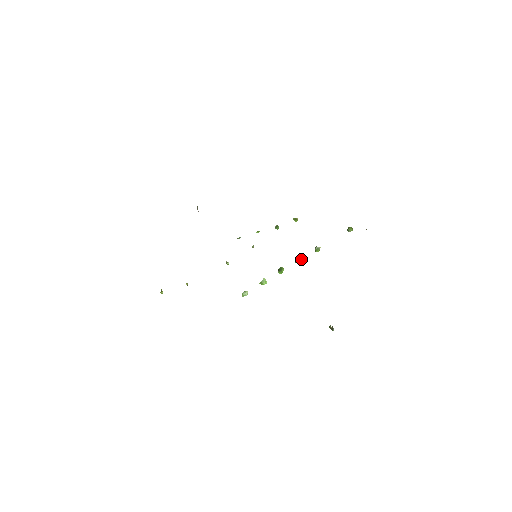
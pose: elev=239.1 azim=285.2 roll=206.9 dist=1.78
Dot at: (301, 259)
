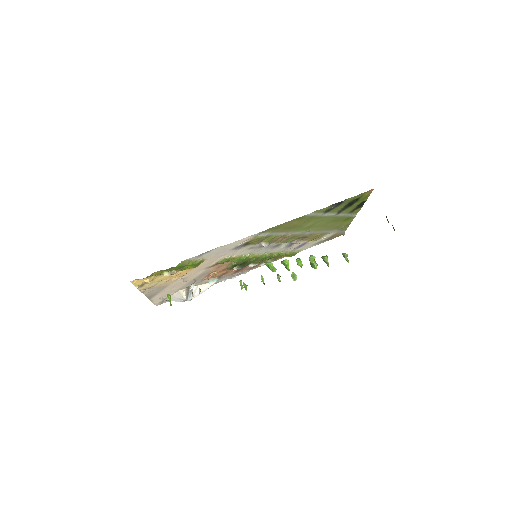
Dot at: occluded
